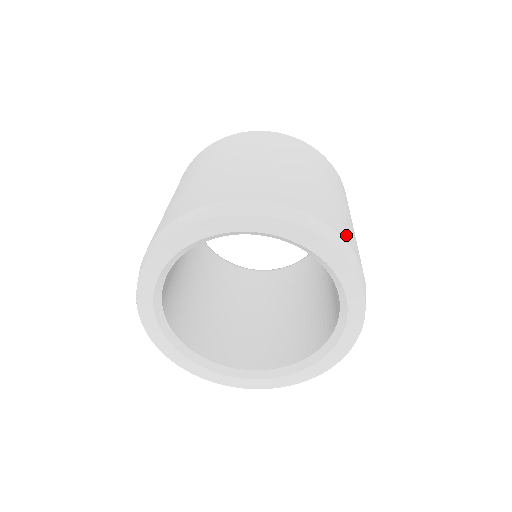
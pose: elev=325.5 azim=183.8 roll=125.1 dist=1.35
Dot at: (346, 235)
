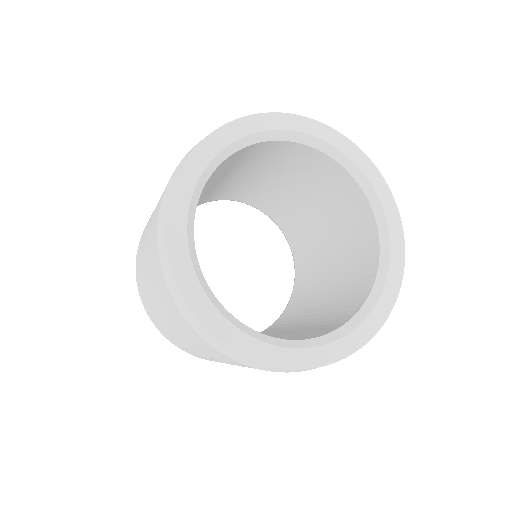
Dot at: occluded
